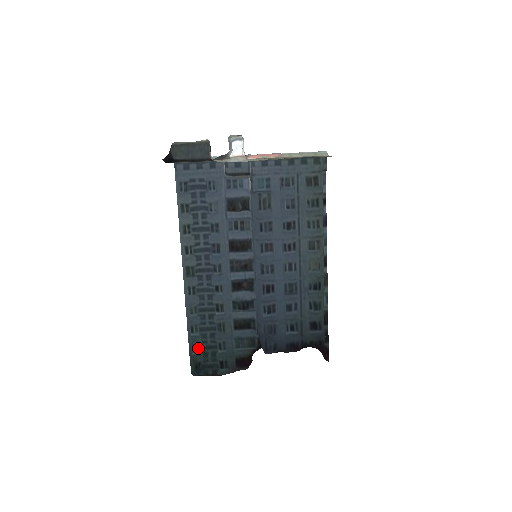
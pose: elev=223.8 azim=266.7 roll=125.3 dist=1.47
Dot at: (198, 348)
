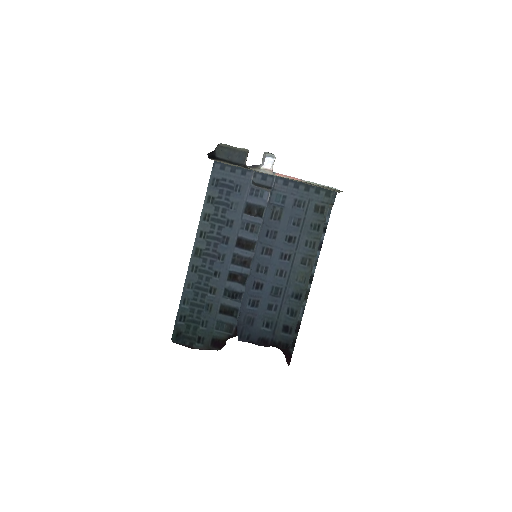
Dot at: (184, 319)
